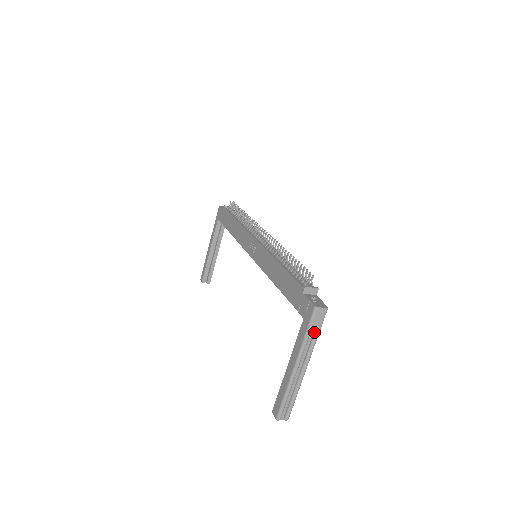
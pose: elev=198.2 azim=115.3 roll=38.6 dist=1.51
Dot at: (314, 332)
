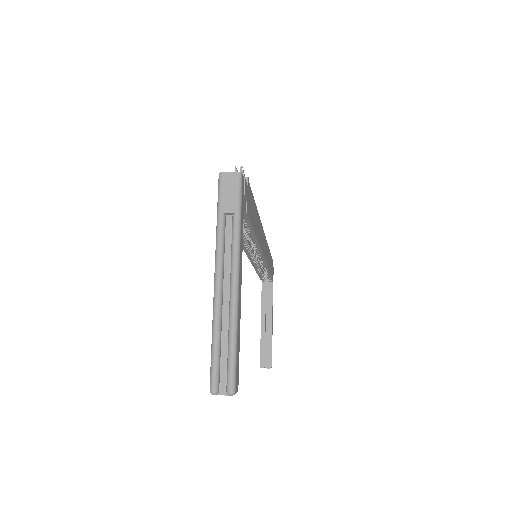
Dot at: (232, 216)
